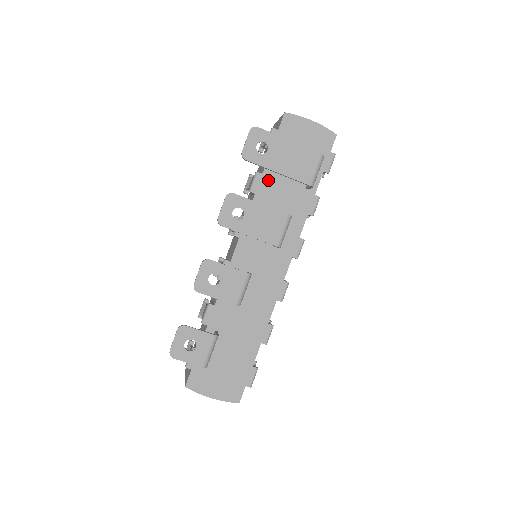
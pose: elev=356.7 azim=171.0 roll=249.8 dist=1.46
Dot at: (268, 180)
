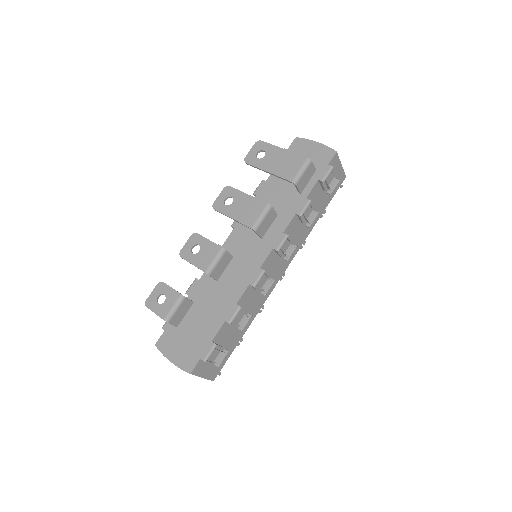
Dot at: (269, 186)
